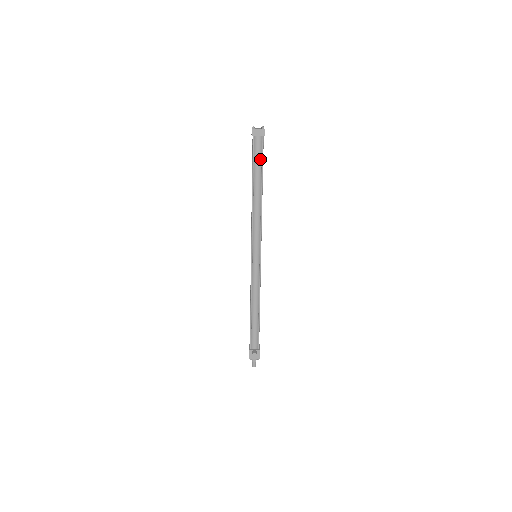
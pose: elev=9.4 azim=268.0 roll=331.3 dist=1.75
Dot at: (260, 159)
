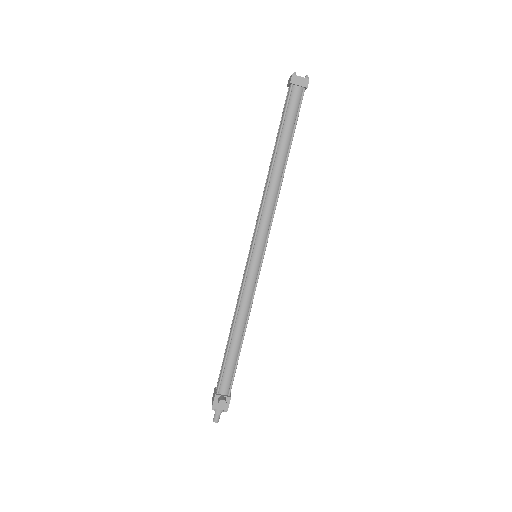
Dot at: (293, 119)
